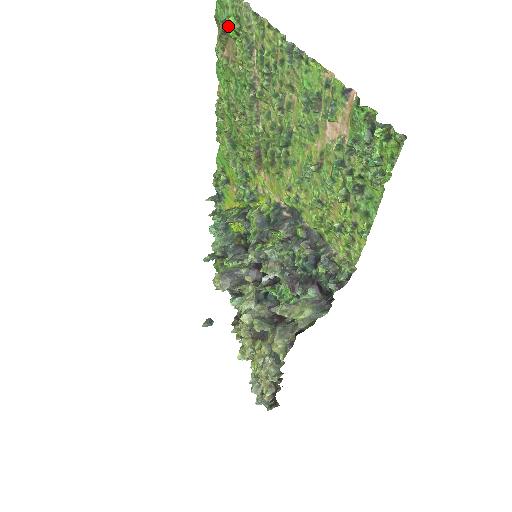
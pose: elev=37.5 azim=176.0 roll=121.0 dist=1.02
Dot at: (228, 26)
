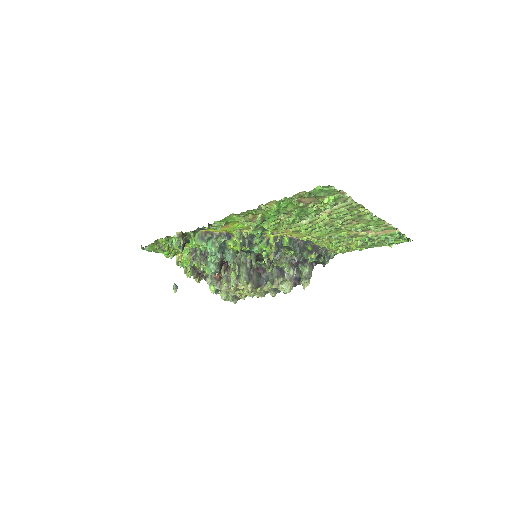
Dot at: (320, 197)
